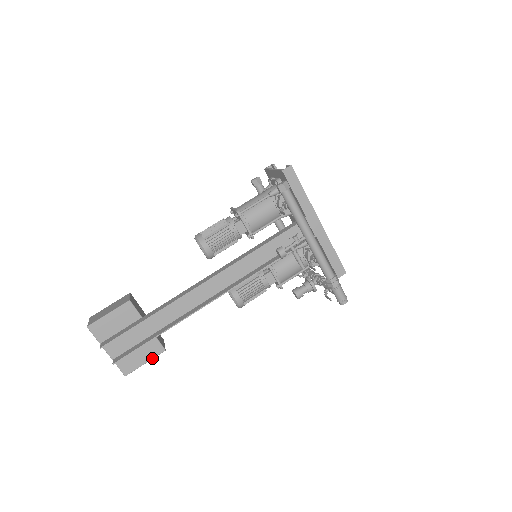
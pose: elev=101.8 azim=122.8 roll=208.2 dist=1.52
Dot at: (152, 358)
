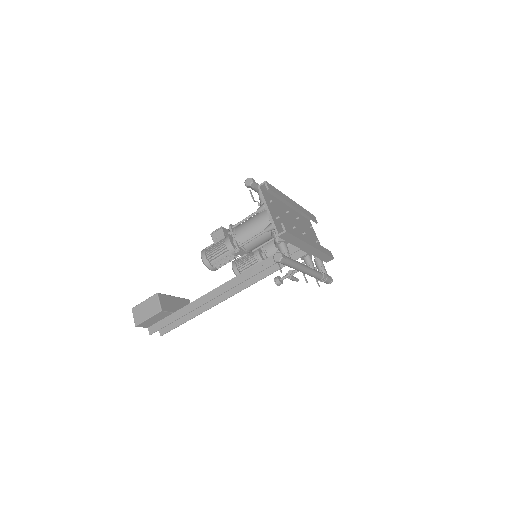
Dot at: occluded
